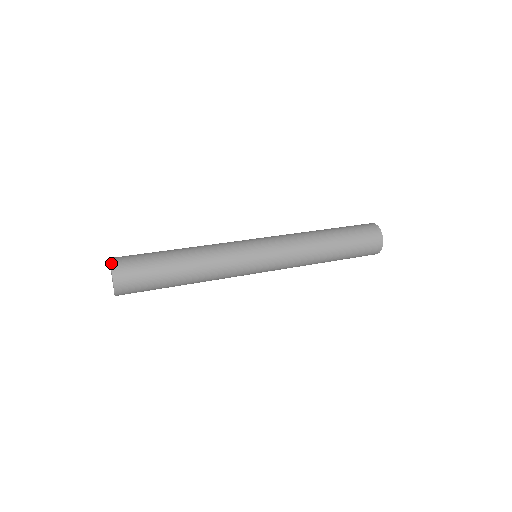
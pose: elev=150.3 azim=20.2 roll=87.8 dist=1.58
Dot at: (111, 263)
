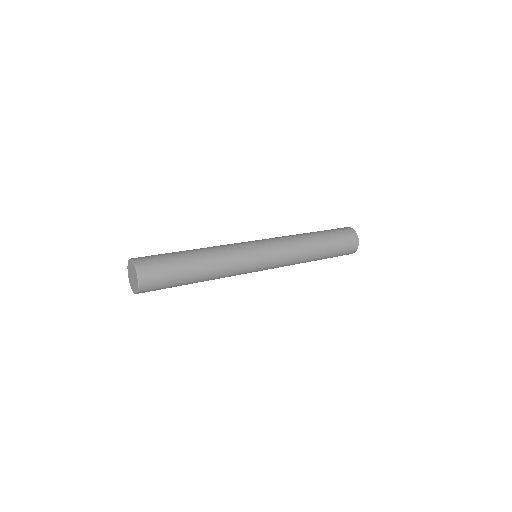
Dot at: (132, 259)
